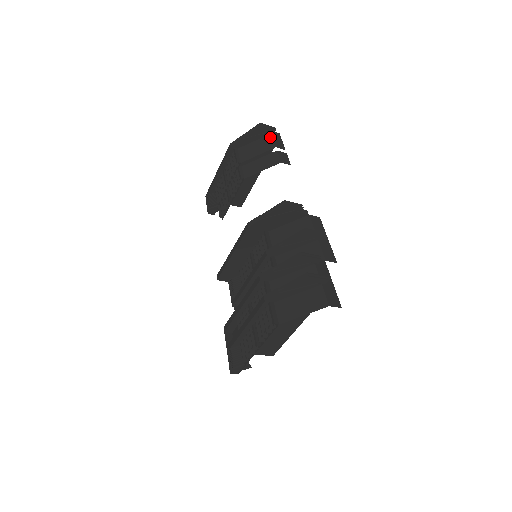
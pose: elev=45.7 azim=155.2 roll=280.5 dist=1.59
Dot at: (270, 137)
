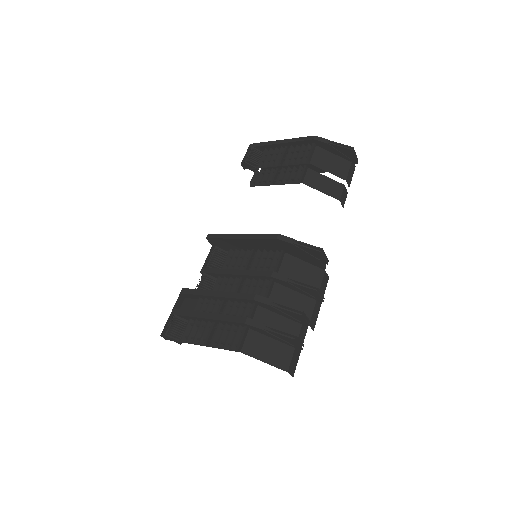
Dot at: (348, 165)
